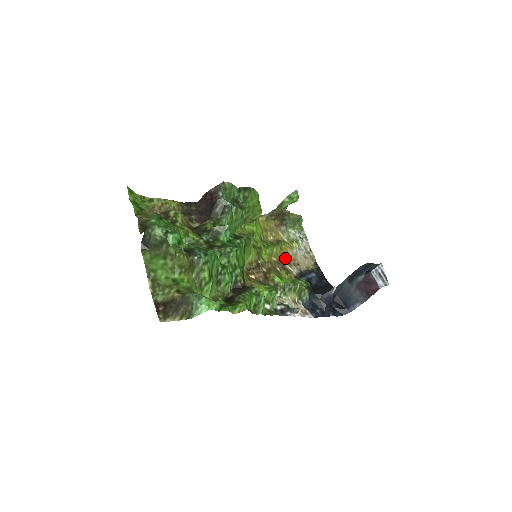
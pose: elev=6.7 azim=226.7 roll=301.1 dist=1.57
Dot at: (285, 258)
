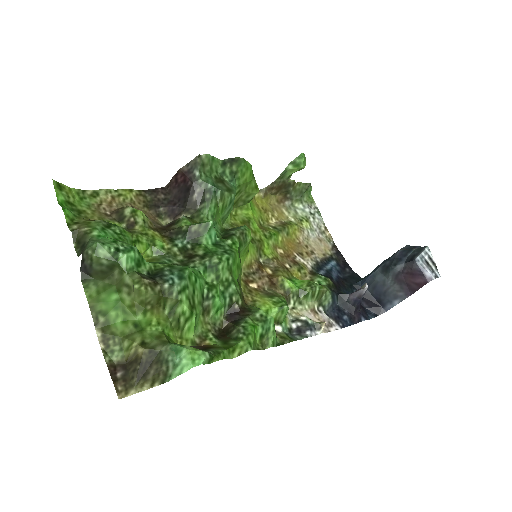
Dot at: (294, 247)
